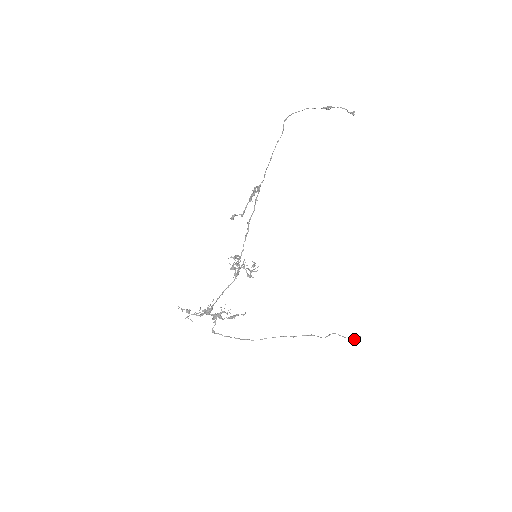
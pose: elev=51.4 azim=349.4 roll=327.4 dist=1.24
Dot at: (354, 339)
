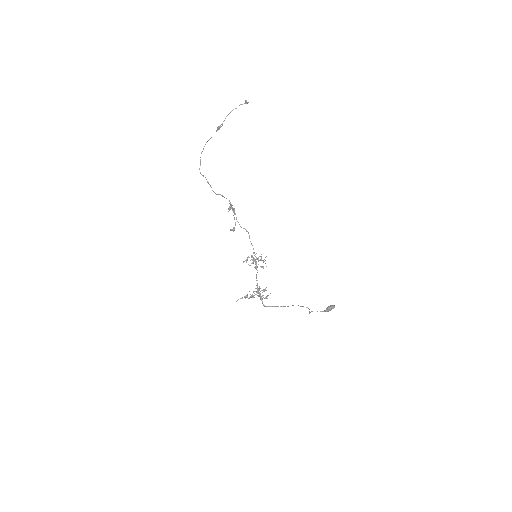
Dot at: (328, 311)
